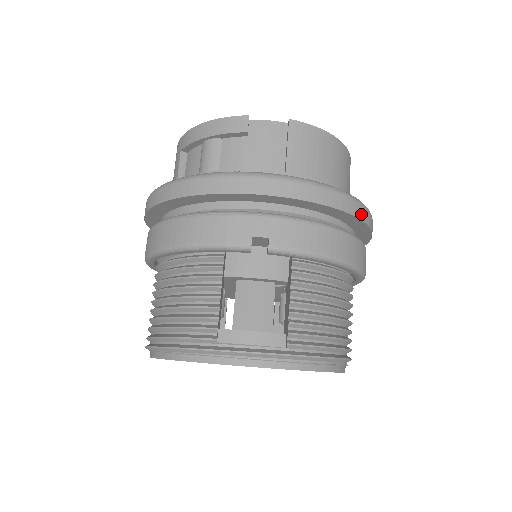
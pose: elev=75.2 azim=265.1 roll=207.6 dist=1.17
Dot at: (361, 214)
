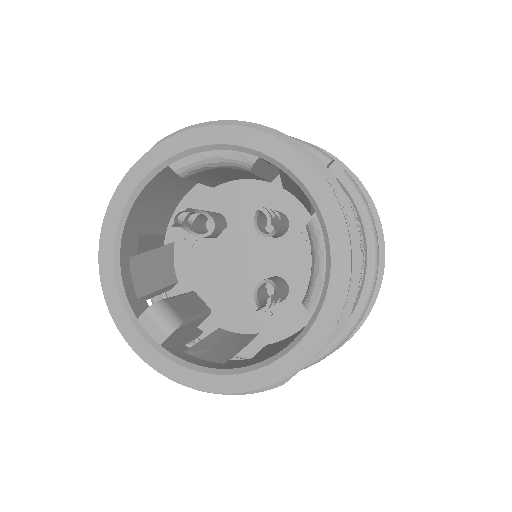
Dot at: (384, 266)
